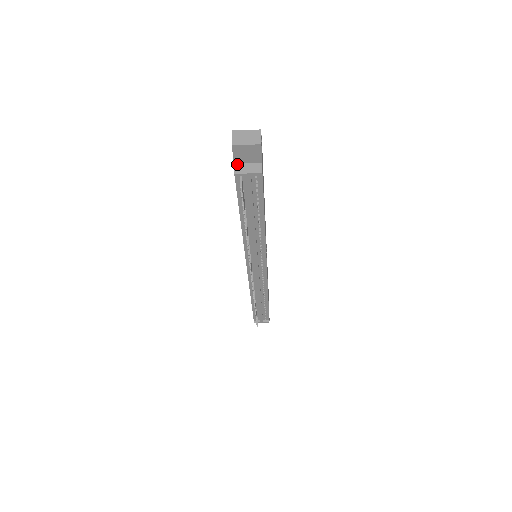
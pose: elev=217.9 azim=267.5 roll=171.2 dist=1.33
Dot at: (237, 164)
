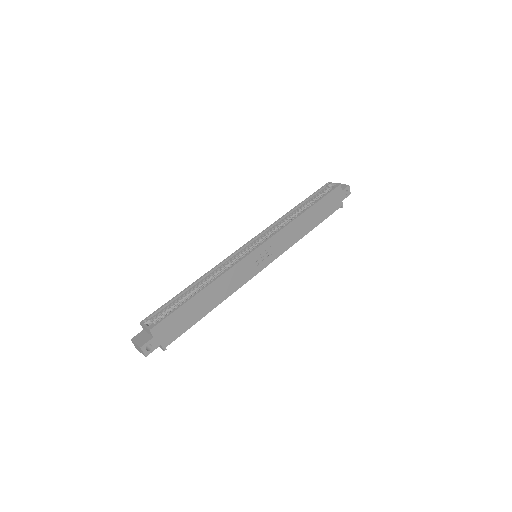
Dot at: occluded
